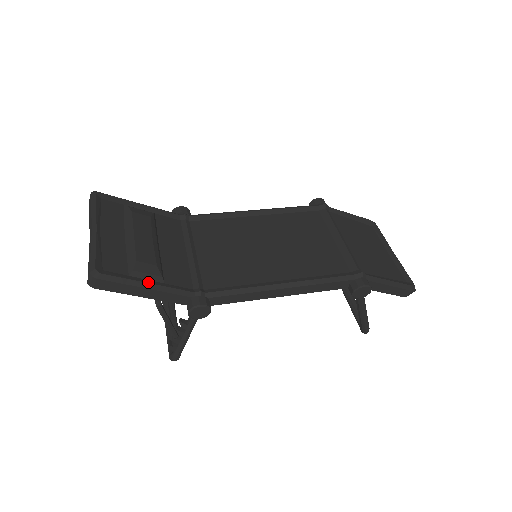
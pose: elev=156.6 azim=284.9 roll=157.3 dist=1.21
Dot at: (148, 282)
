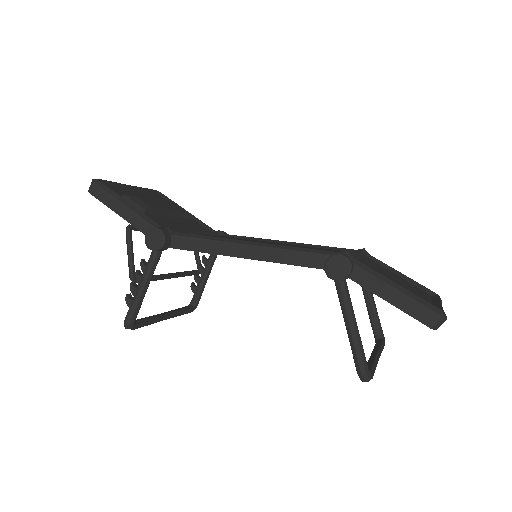
Dot at: (129, 203)
